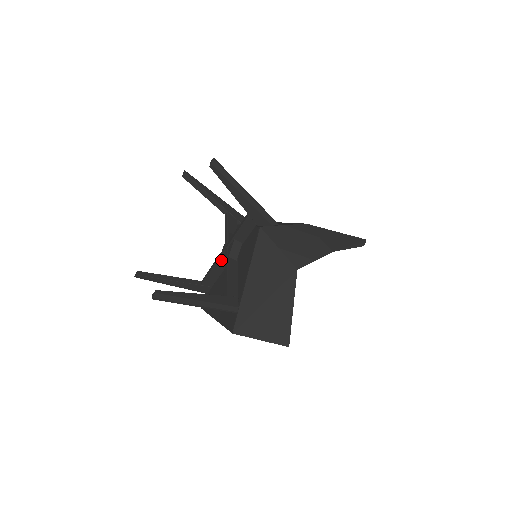
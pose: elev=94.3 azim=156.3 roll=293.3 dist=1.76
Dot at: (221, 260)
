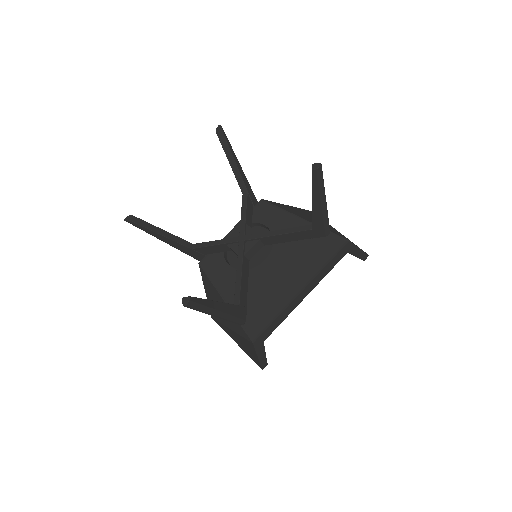
Dot at: (244, 257)
